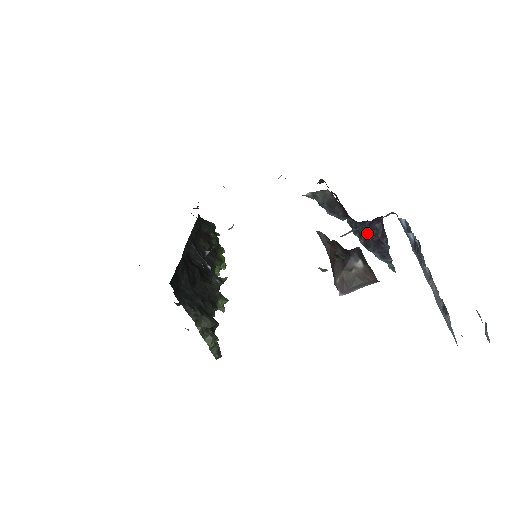
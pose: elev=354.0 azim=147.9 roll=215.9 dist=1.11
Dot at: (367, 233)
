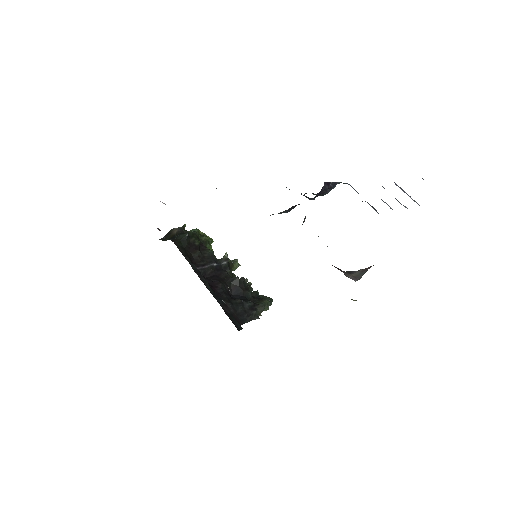
Dot at: occluded
